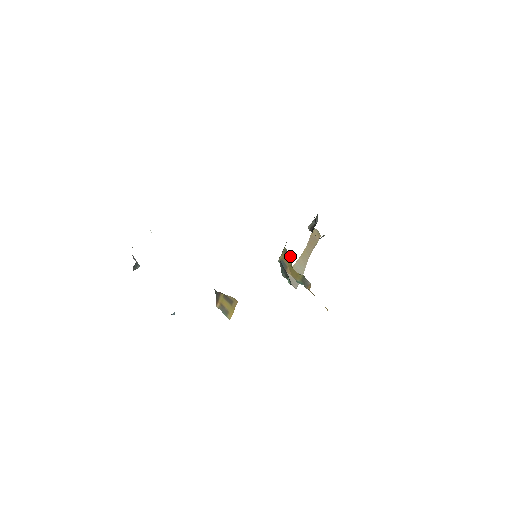
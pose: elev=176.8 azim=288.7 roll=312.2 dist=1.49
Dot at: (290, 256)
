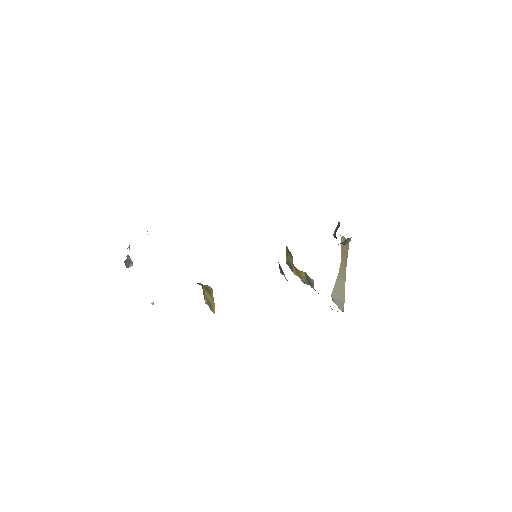
Dot at: occluded
